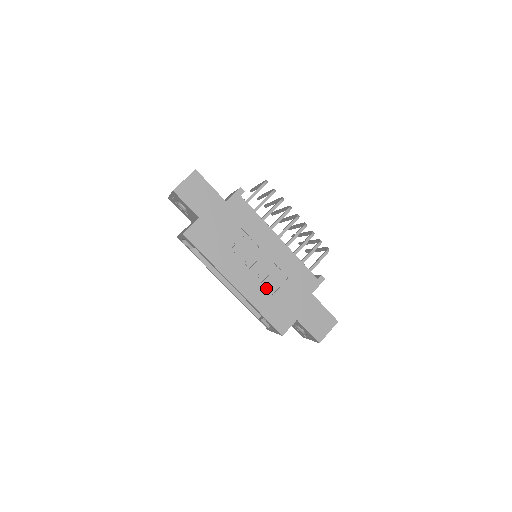
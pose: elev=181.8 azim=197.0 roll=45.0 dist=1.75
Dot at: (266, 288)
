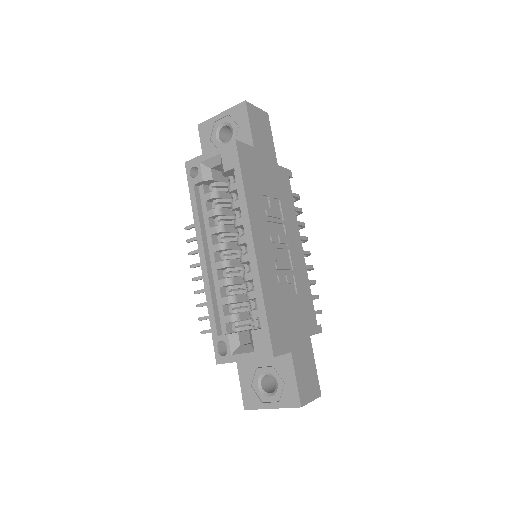
Dot at: (277, 283)
